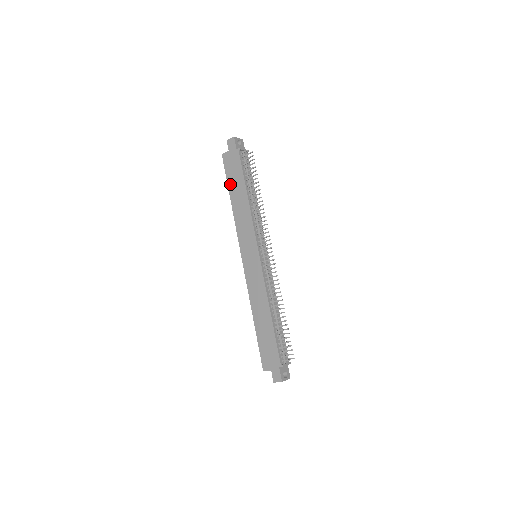
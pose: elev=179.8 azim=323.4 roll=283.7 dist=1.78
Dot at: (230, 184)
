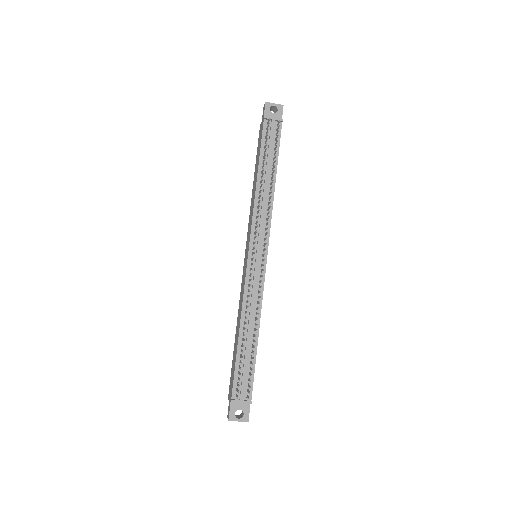
Dot at: (256, 163)
